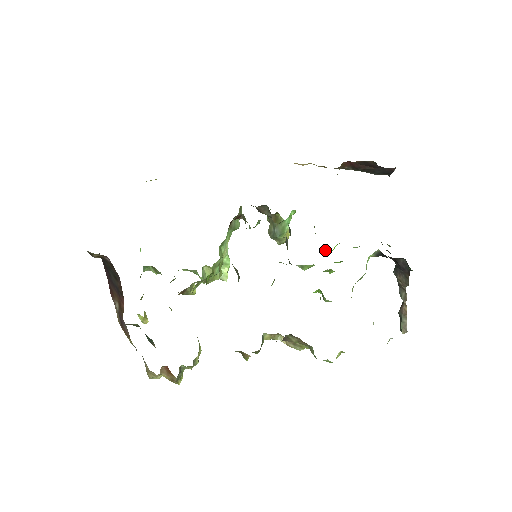
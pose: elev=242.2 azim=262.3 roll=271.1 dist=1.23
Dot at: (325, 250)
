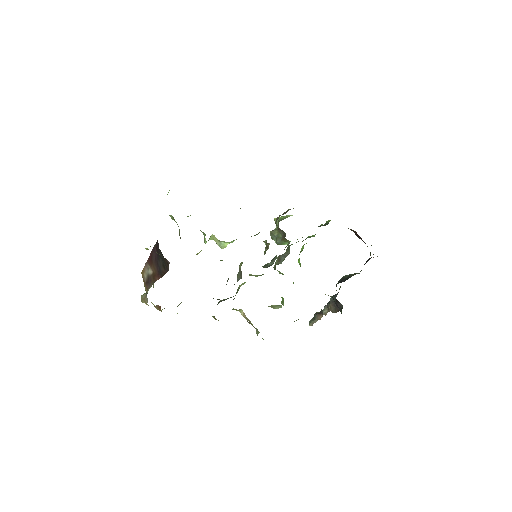
Dot at: (300, 264)
